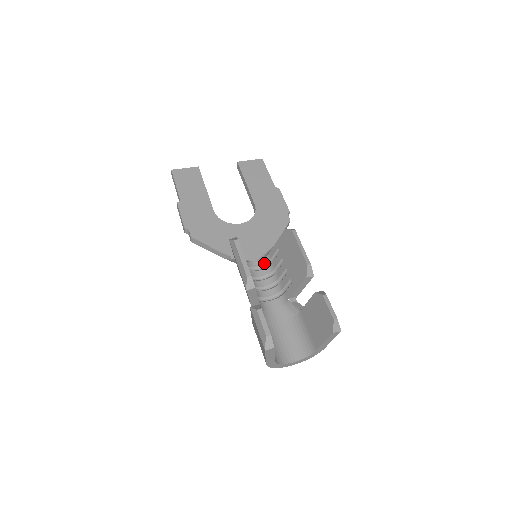
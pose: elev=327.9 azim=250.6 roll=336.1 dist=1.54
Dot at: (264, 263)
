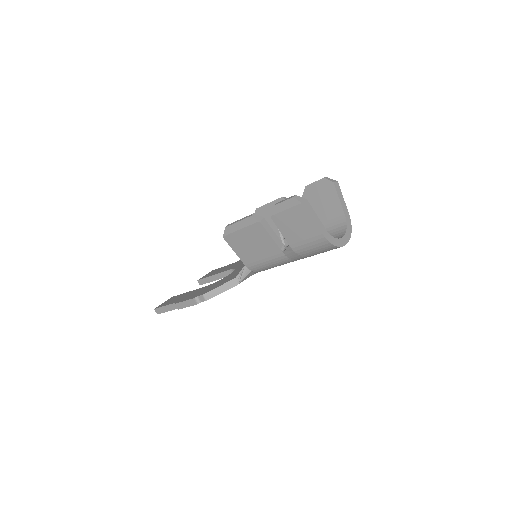
Dot at: occluded
